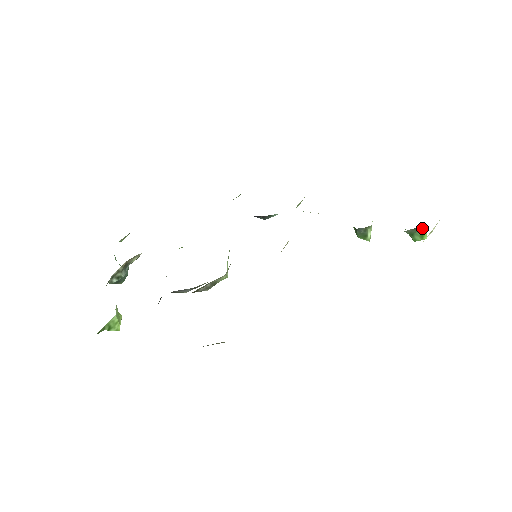
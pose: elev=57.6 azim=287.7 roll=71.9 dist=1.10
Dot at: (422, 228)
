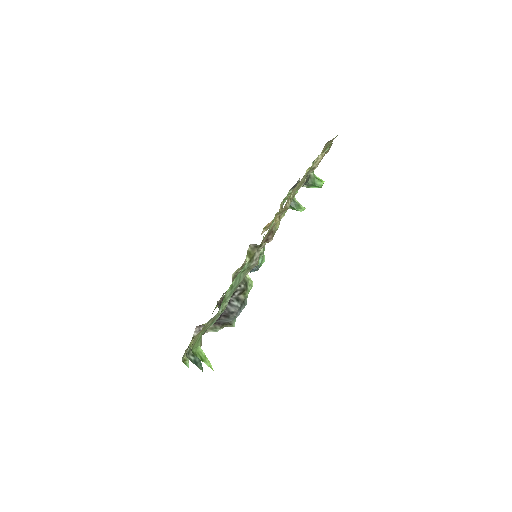
Dot at: (313, 175)
